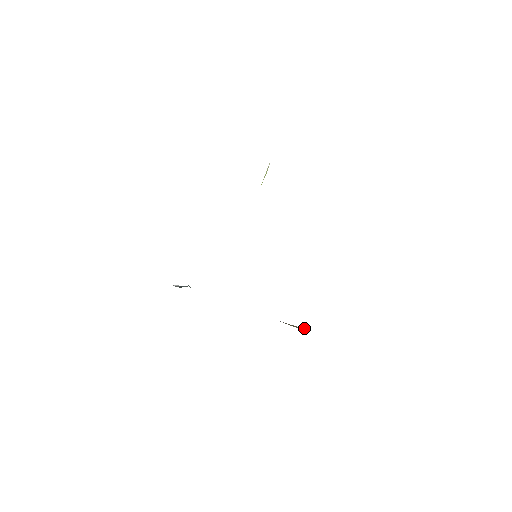
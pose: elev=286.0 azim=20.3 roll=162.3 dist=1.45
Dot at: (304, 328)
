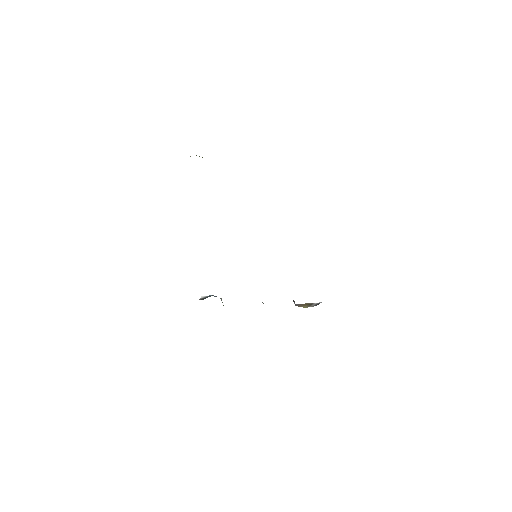
Dot at: (318, 303)
